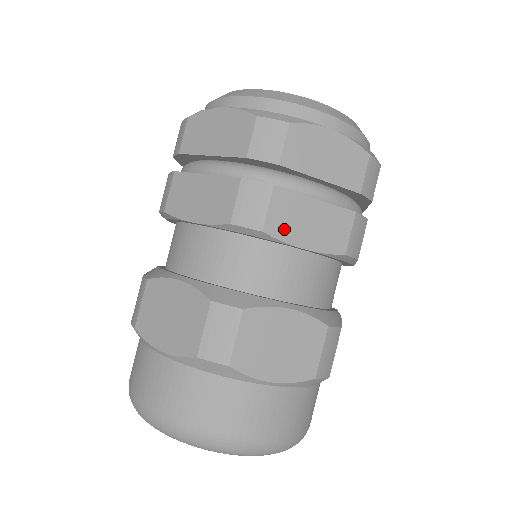
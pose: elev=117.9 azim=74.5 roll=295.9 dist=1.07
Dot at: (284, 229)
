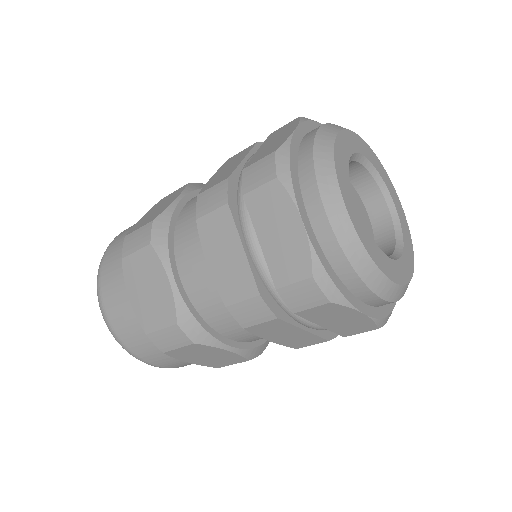
Dot at: (262, 332)
